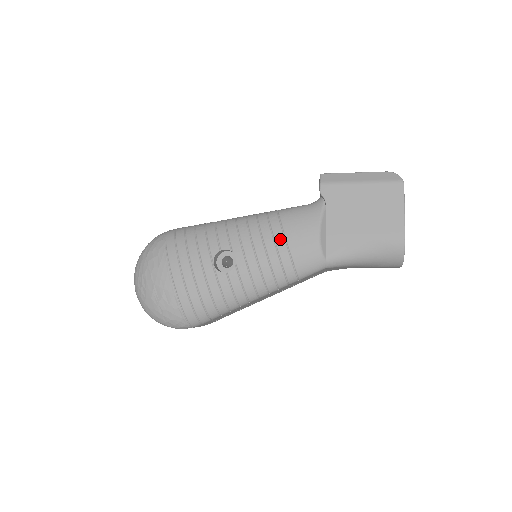
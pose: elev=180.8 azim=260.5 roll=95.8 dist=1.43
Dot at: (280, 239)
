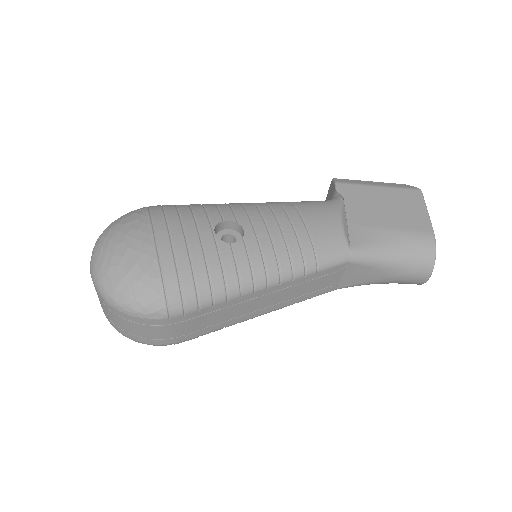
Dot at: (297, 219)
